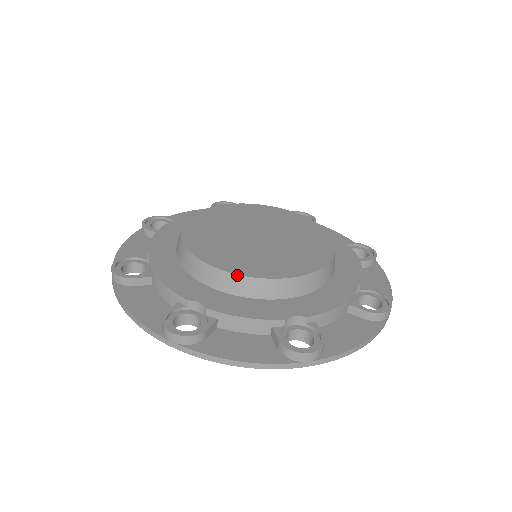
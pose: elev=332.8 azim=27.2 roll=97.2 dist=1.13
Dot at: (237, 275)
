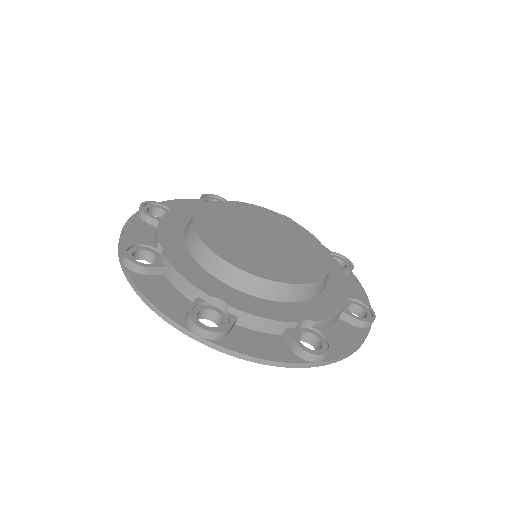
Dot at: (257, 277)
